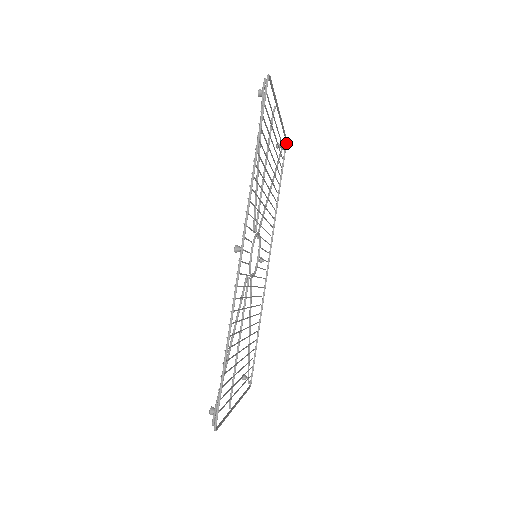
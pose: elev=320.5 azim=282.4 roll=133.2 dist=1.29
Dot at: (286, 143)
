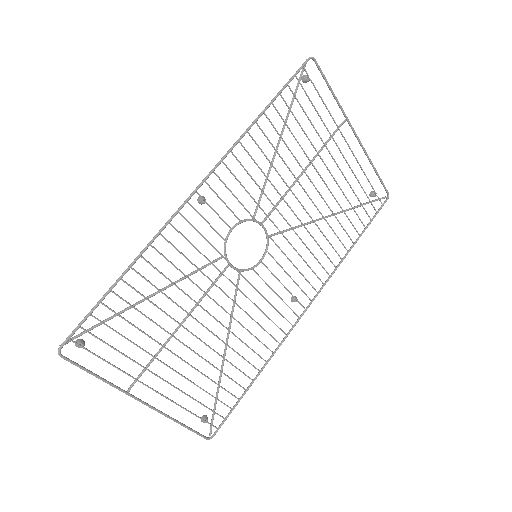
Dot at: (387, 198)
